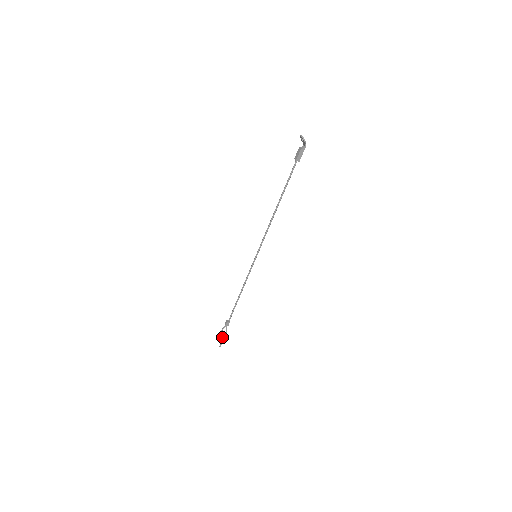
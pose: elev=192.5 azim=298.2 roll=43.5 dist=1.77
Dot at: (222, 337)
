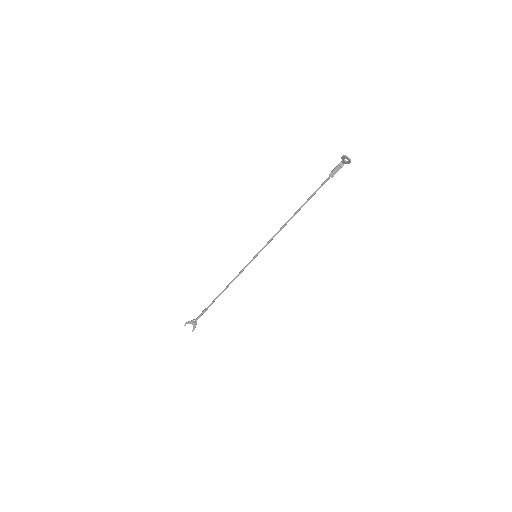
Dot at: (196, 324)
